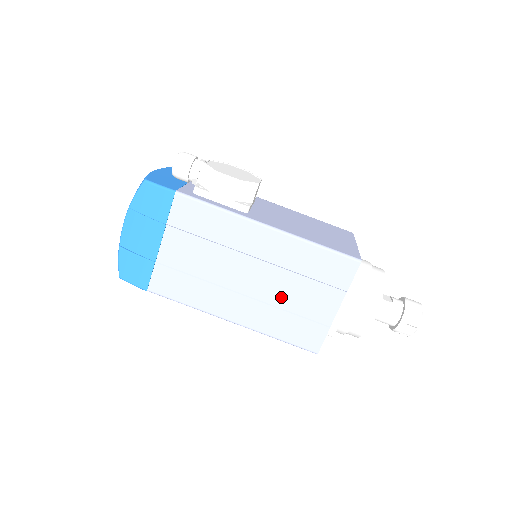
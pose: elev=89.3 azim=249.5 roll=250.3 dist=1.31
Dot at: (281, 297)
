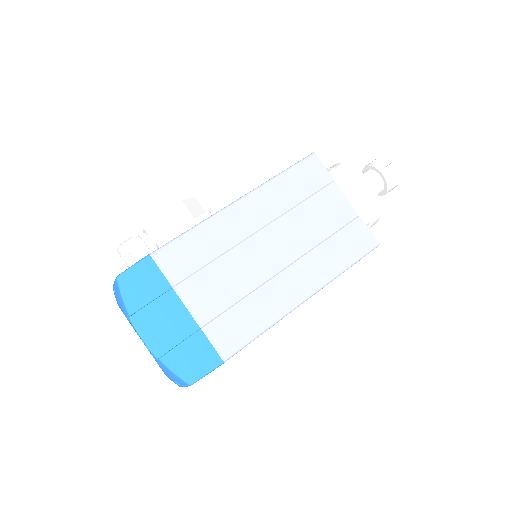
Dot at: (308, 236)
